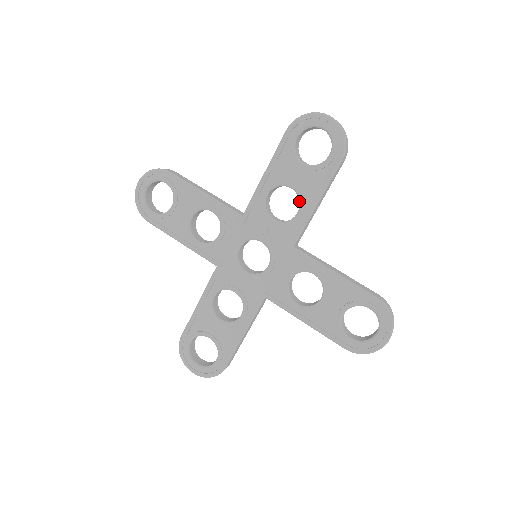
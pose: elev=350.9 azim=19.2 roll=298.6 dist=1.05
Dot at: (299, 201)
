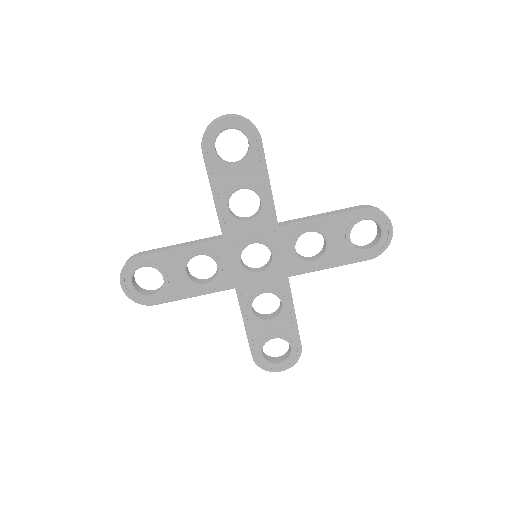
Dot at: occluded
